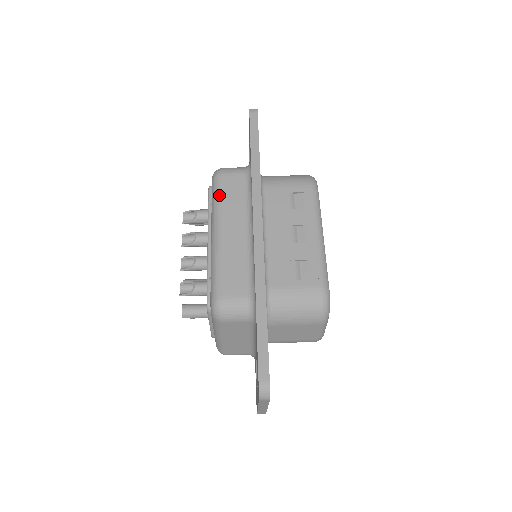
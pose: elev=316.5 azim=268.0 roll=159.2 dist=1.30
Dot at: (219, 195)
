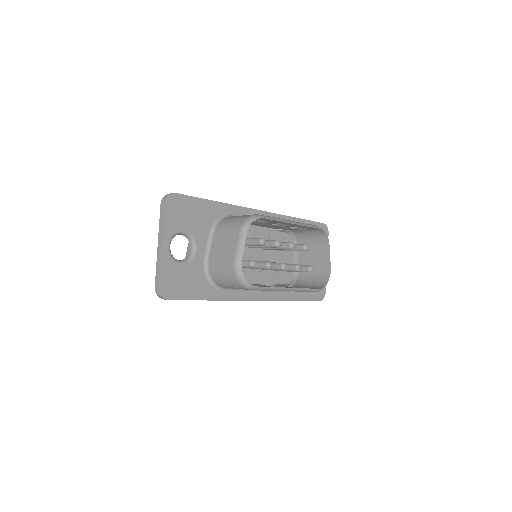
Dot at: occluded
